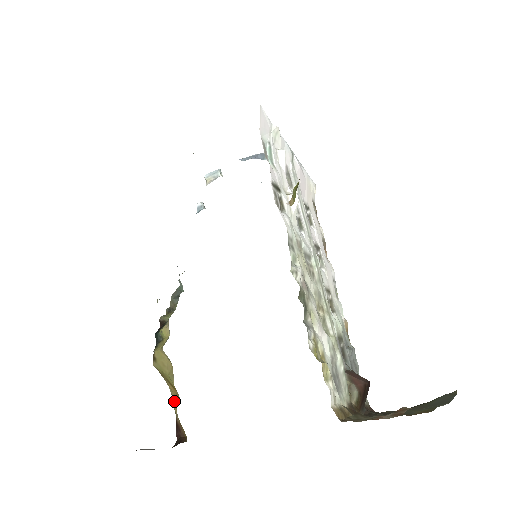
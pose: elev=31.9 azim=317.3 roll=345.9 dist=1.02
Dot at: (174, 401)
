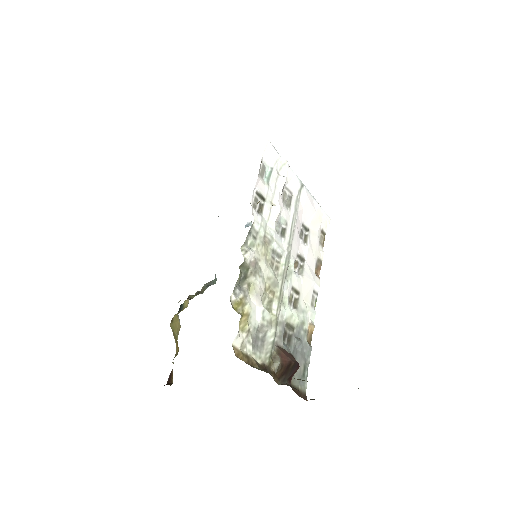
Dot at: (175, 356)
